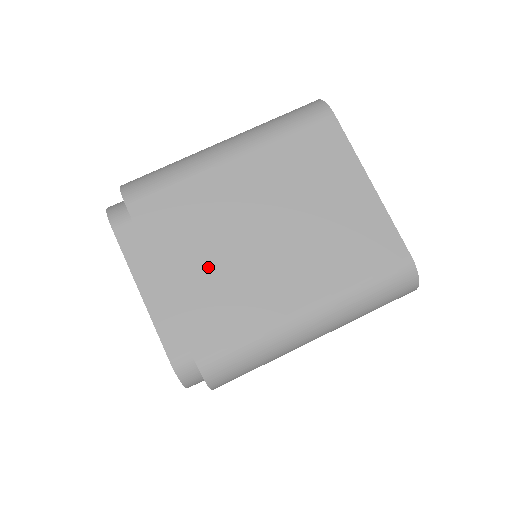
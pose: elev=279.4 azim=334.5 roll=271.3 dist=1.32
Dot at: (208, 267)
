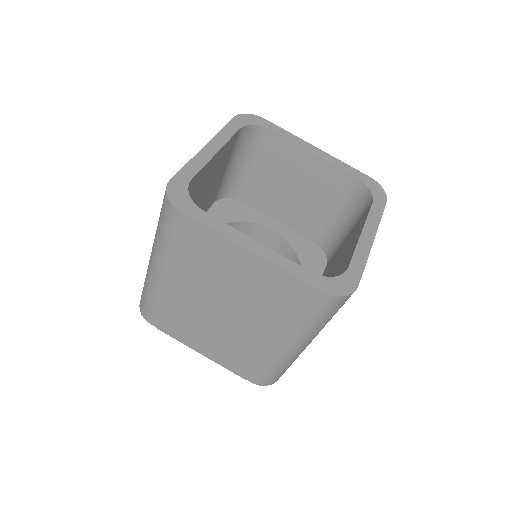
Dot at: (214, 340)
